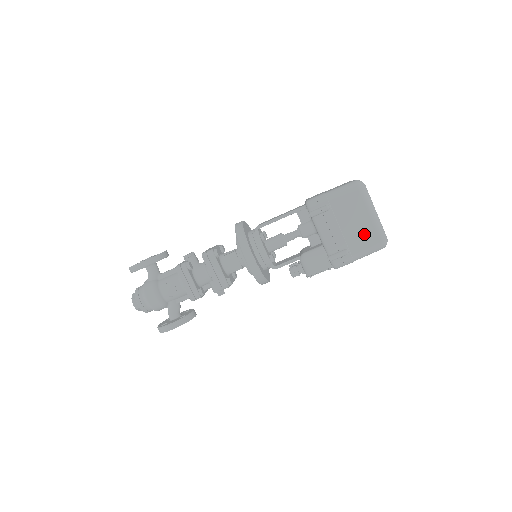
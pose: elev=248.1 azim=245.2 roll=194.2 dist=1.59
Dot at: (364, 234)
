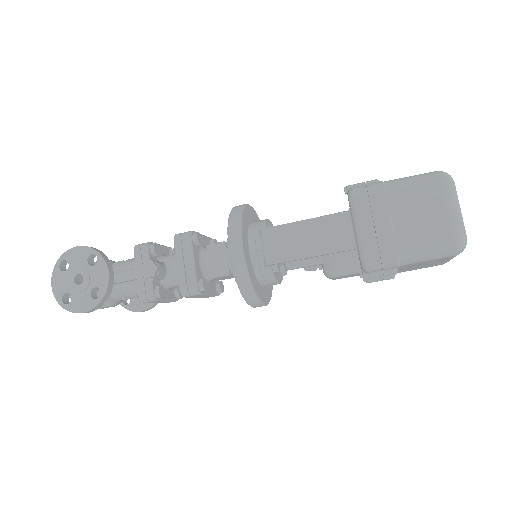
Dot at: (427, 266)
